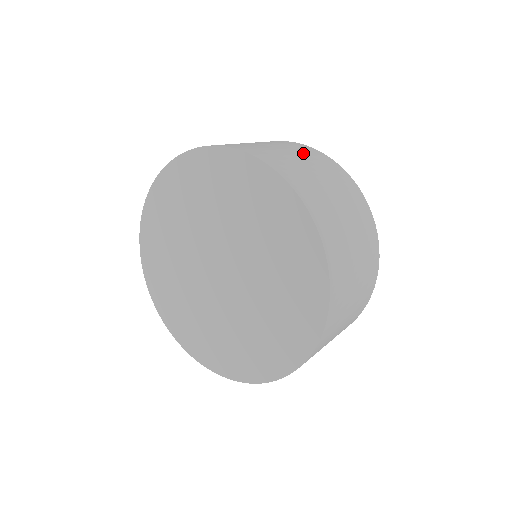
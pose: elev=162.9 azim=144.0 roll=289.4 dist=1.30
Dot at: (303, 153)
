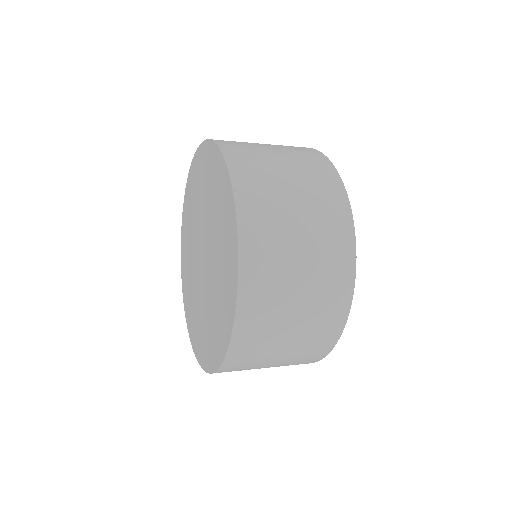
Dot at: (321, 241)
